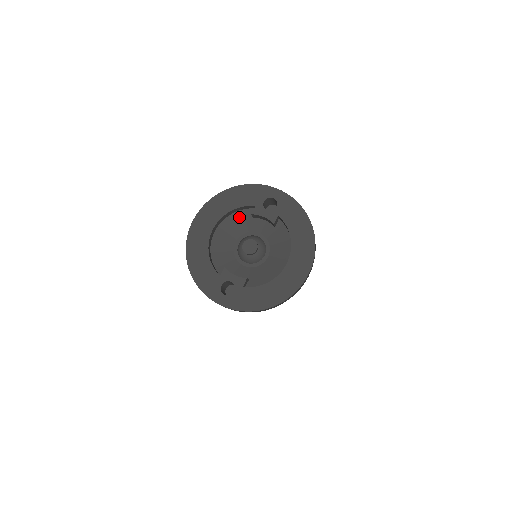
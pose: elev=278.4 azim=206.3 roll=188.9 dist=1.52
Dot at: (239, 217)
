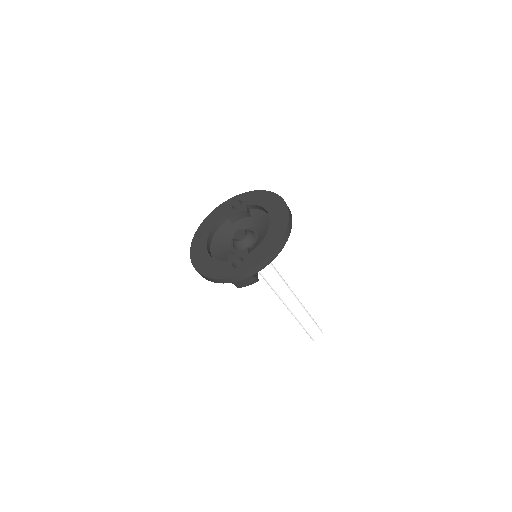
Dot at: (223, 230)
